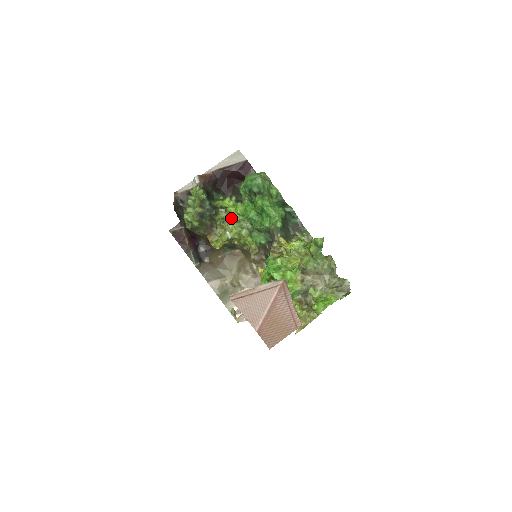
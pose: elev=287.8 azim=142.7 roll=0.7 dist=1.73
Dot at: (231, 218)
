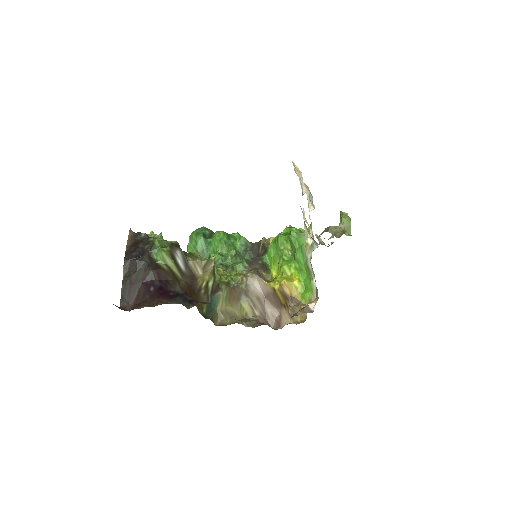
Dot at: occluded
